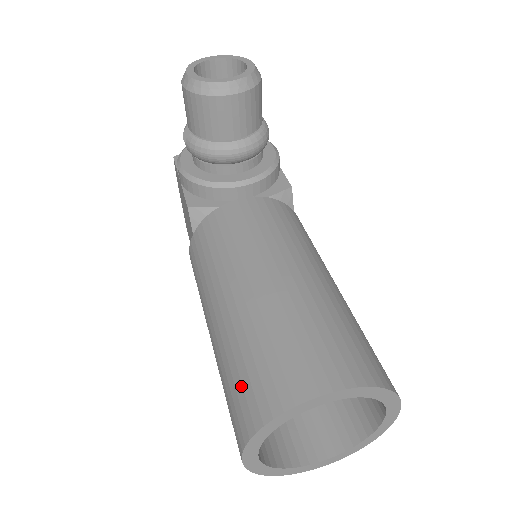
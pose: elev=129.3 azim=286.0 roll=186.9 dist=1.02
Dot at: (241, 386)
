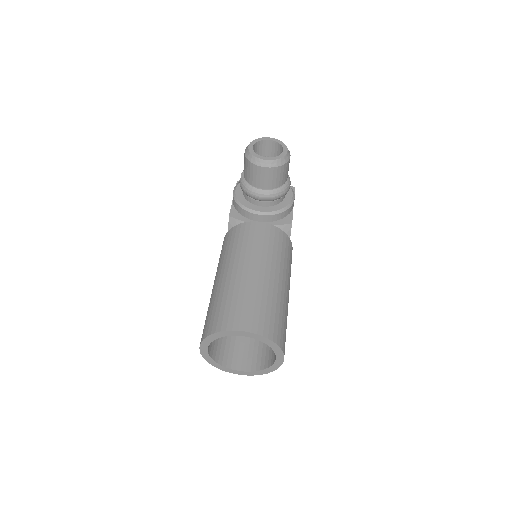
Dot at: (211, 316)
